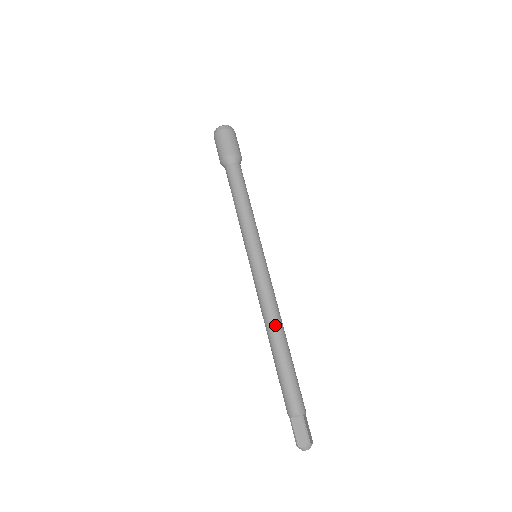
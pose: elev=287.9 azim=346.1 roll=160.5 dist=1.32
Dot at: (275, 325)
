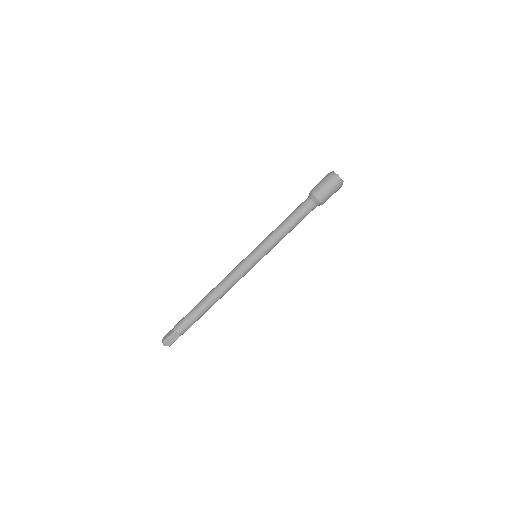
Dot at: (215, 290)
